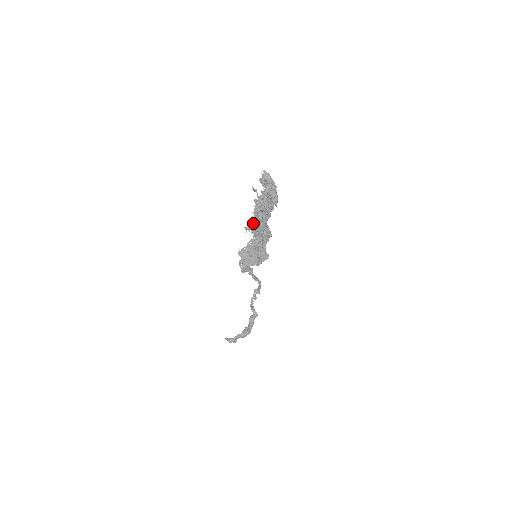
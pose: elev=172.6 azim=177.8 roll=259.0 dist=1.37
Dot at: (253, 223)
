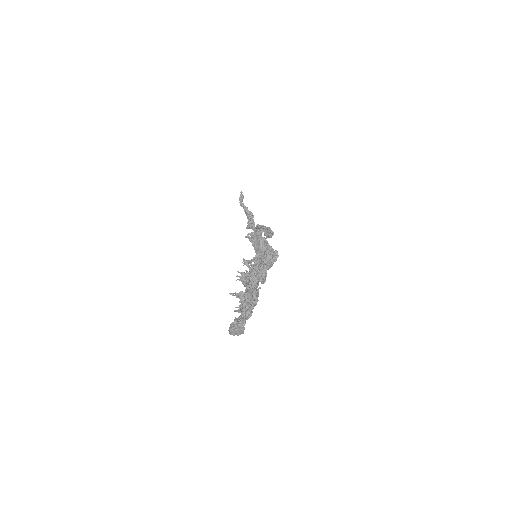
Dot at: (249, 274)
